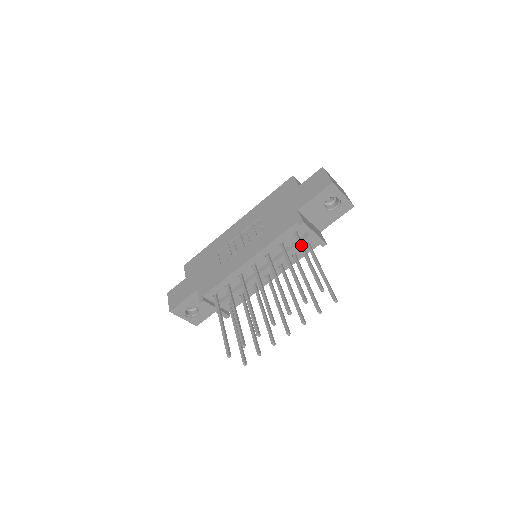
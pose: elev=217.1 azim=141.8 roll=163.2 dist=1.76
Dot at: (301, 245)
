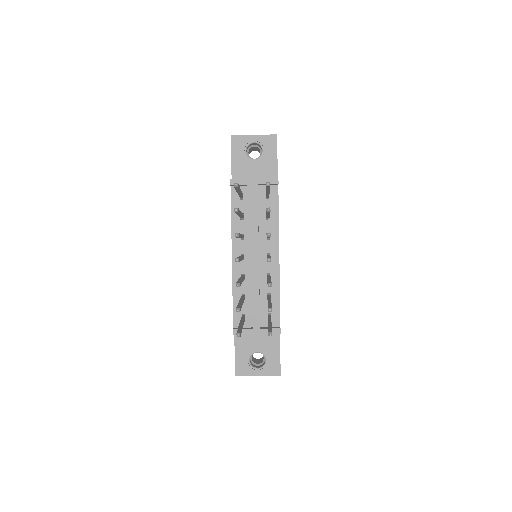
Dot at: occluded
